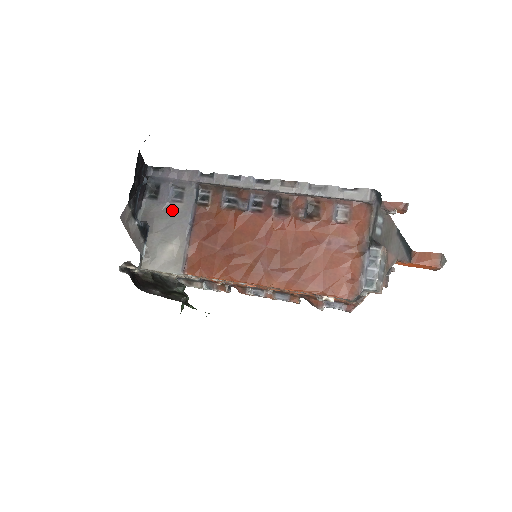
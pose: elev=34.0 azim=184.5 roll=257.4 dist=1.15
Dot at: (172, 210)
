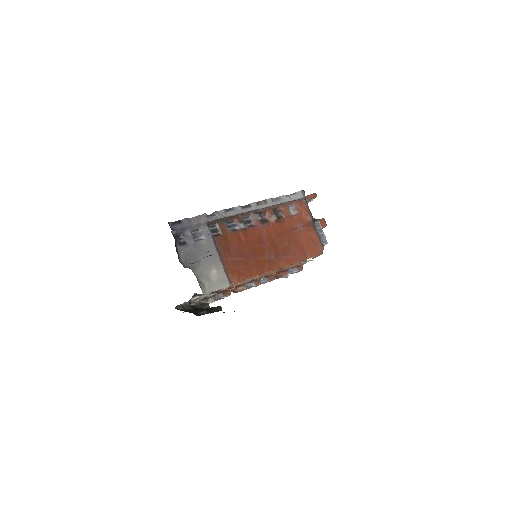
Dot at: (201, 247)
